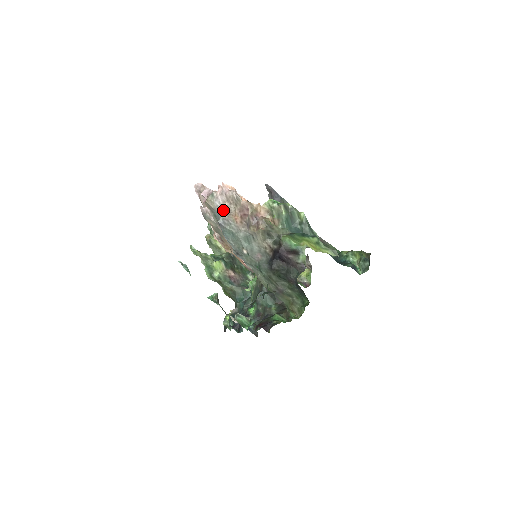
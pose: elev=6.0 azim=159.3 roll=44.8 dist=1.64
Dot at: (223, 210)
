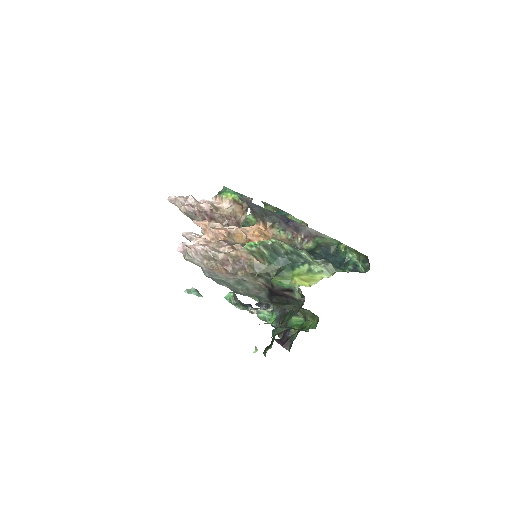
Dot at: (204, 266)
